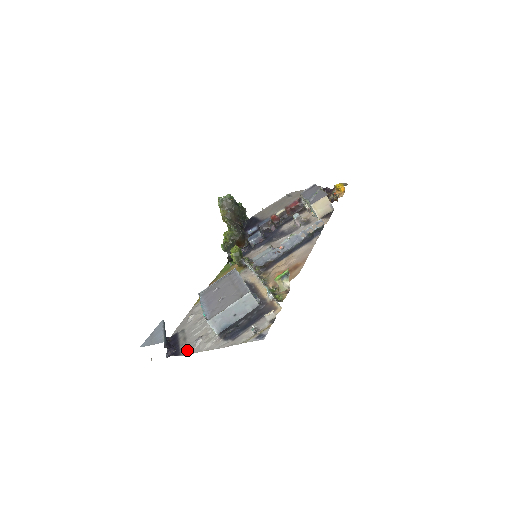
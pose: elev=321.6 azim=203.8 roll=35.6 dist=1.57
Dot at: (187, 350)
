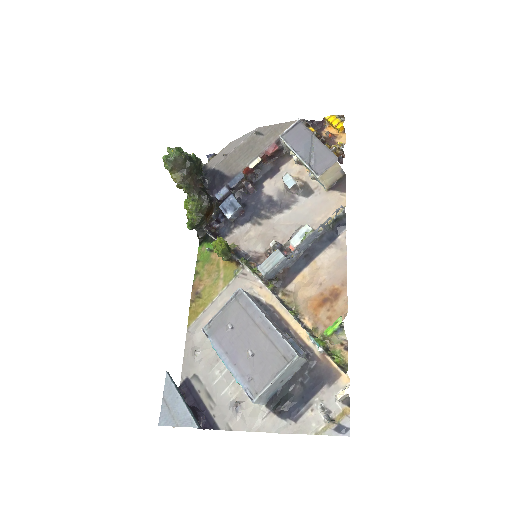
Dot at: (226, 422)
